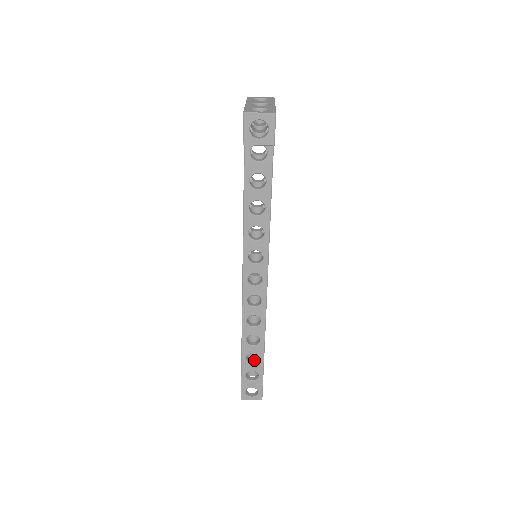
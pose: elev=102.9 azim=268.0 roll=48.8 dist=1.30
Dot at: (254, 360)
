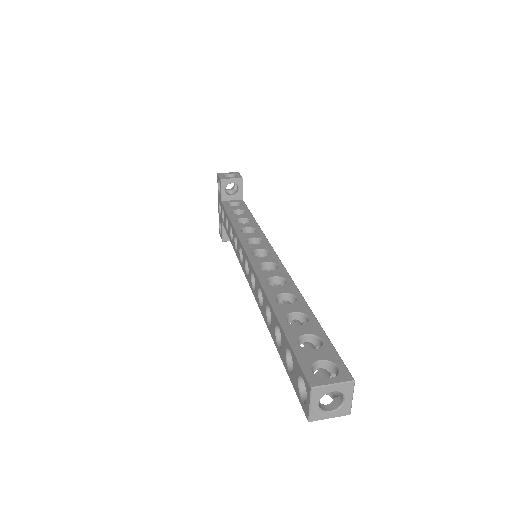
Dot at: occluded
